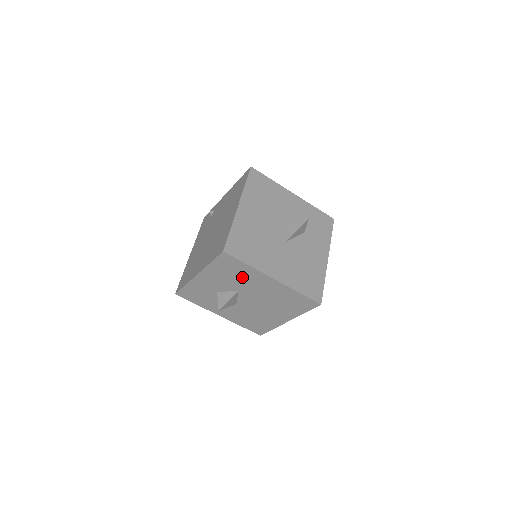
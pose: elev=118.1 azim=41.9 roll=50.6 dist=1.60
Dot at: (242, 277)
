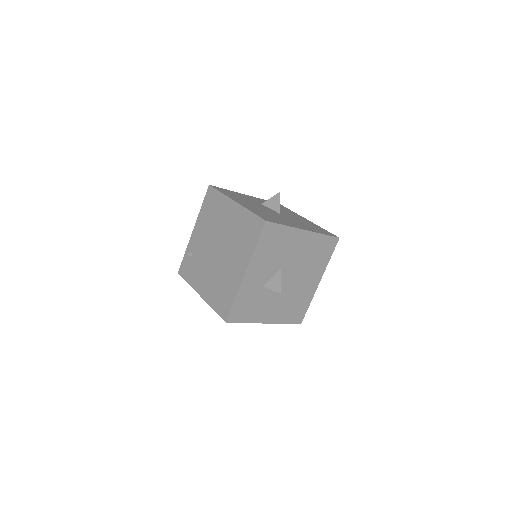
Dot at: (282, 247)
